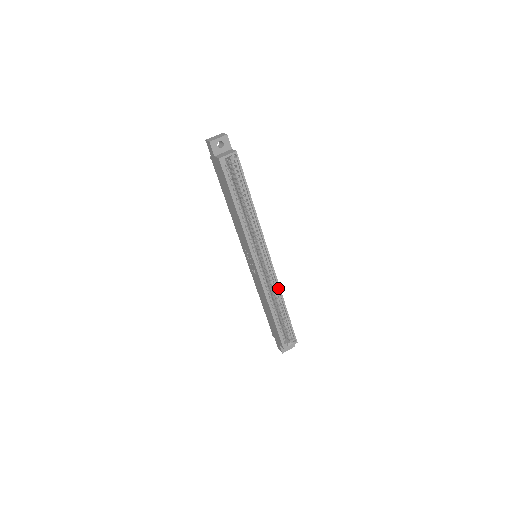
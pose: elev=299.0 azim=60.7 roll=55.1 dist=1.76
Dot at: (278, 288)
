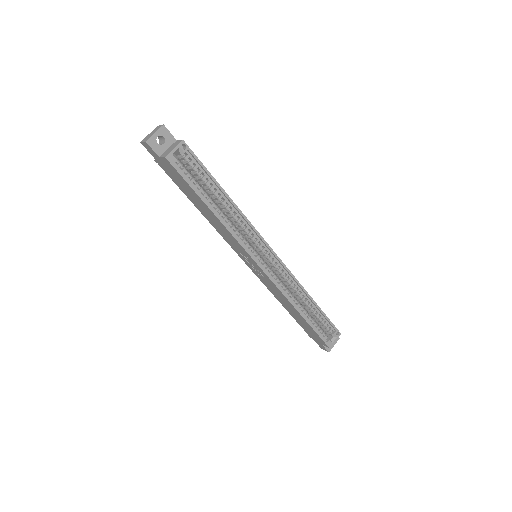
Dot at: (296, 282)
